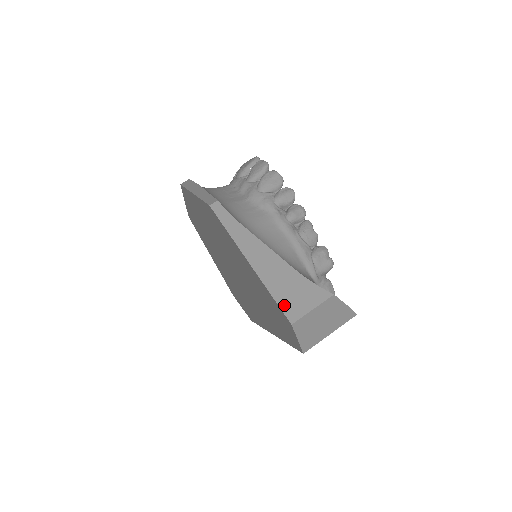
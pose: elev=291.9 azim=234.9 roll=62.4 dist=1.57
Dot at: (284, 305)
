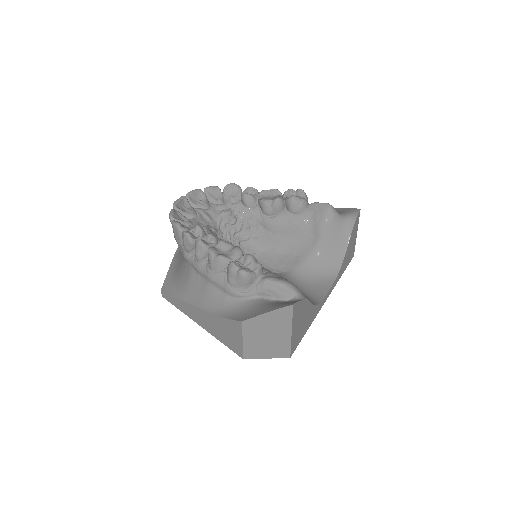
Dot at: (230, 346)
